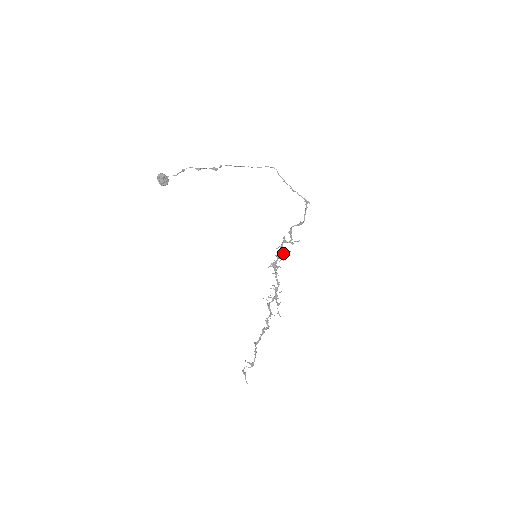
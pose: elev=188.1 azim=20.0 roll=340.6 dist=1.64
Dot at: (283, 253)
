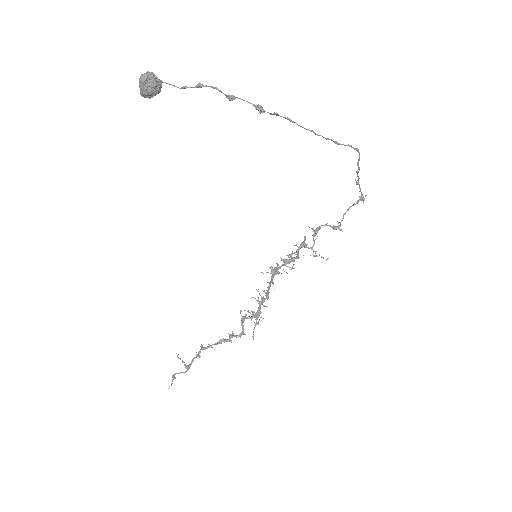
Dot at: (294, 259)
